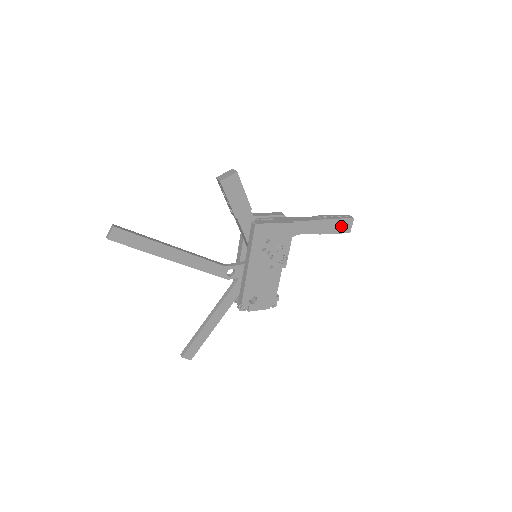
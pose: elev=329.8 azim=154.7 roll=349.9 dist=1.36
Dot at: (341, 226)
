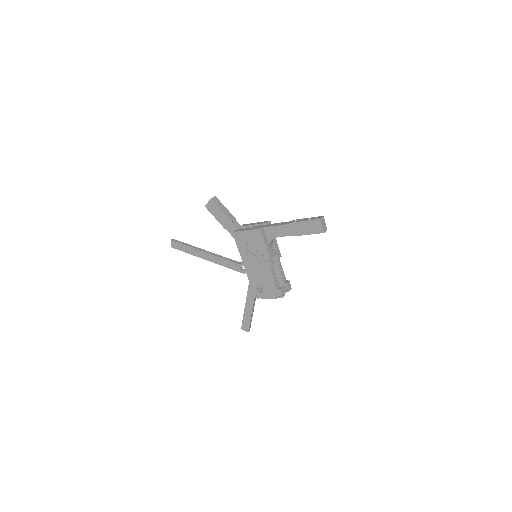
Dot at: (311, 227)
